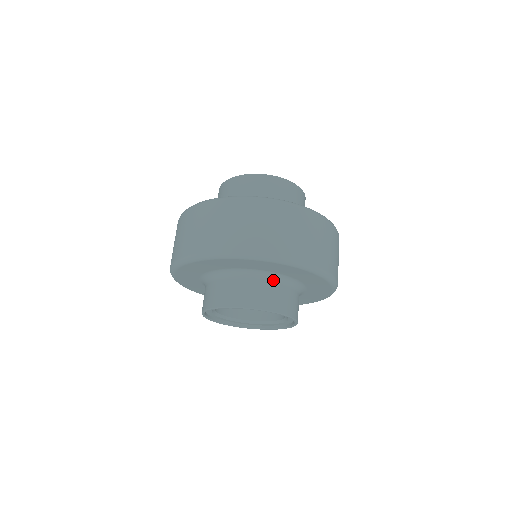
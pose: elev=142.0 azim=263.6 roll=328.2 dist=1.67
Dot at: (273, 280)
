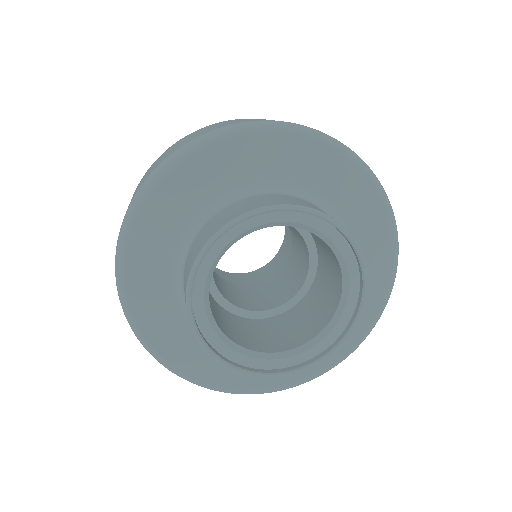
Dot at: (310, 202)
